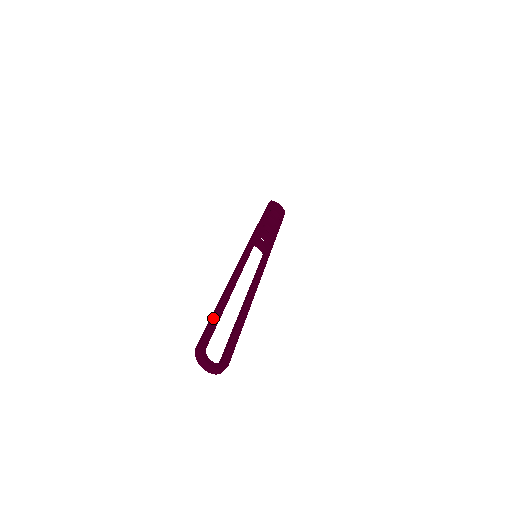
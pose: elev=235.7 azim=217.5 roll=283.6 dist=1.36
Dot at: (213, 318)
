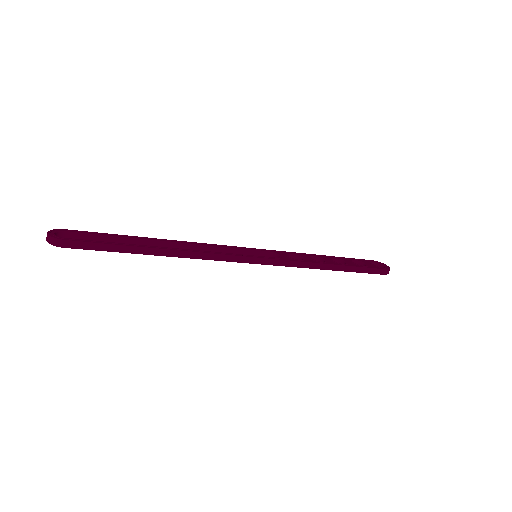
Dot at: (107, 233)
